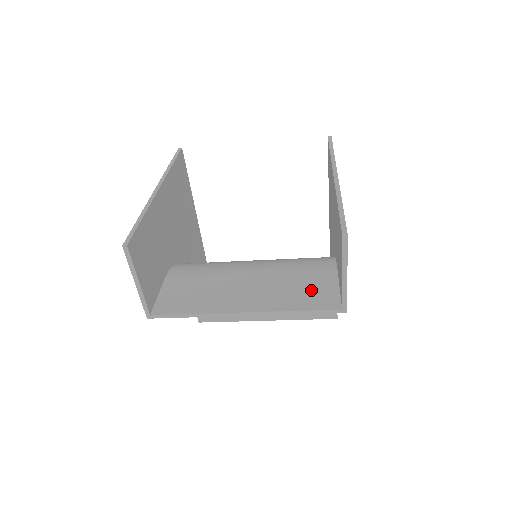
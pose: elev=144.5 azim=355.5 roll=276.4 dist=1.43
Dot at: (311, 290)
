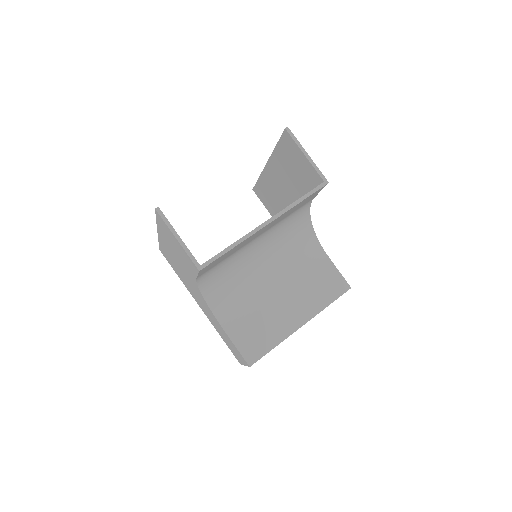
Dot at: occluded
